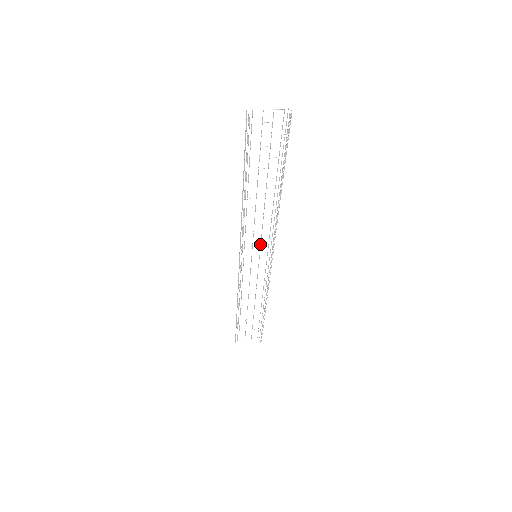
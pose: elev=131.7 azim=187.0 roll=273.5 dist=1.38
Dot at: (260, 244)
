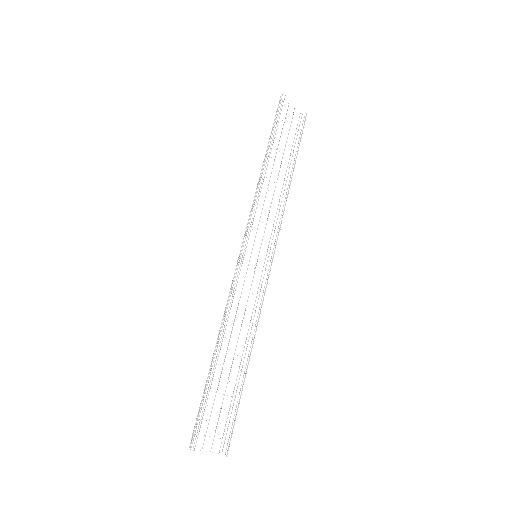
Dot at: occluded
